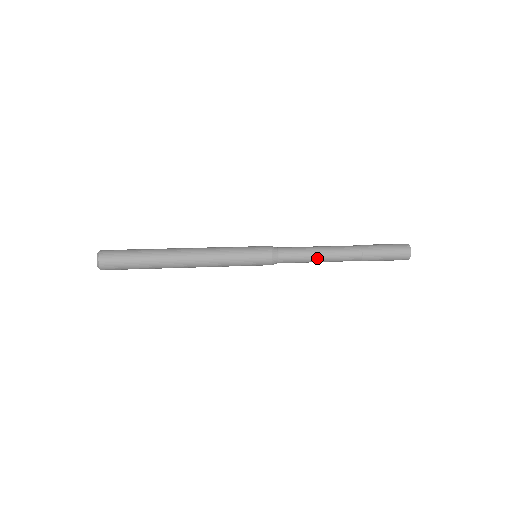
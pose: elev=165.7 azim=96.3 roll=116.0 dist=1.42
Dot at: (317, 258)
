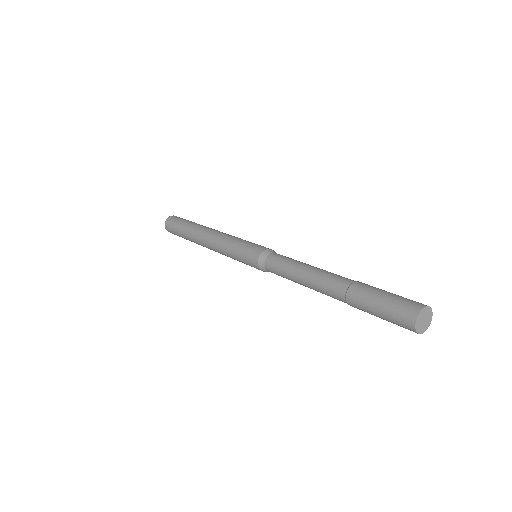
Dot at: (300, 283)
